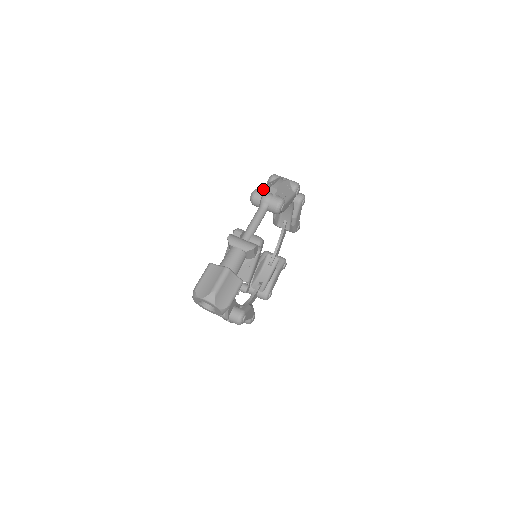
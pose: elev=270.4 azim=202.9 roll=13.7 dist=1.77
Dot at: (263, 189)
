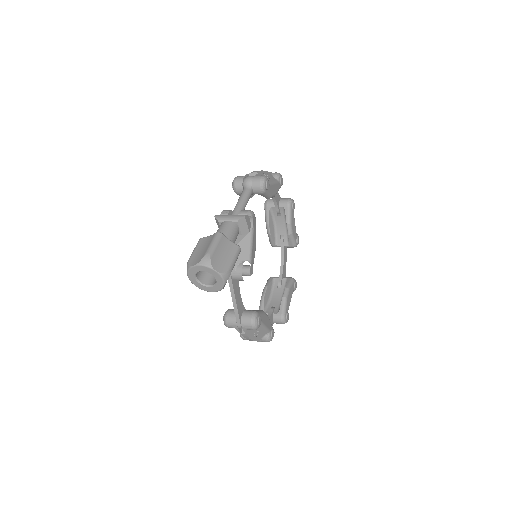
Dot at: occluded
